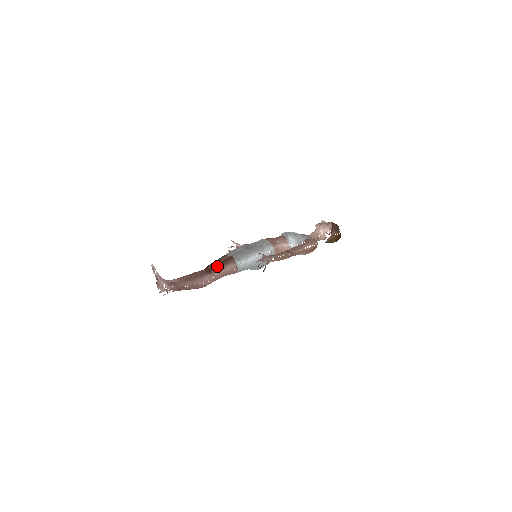
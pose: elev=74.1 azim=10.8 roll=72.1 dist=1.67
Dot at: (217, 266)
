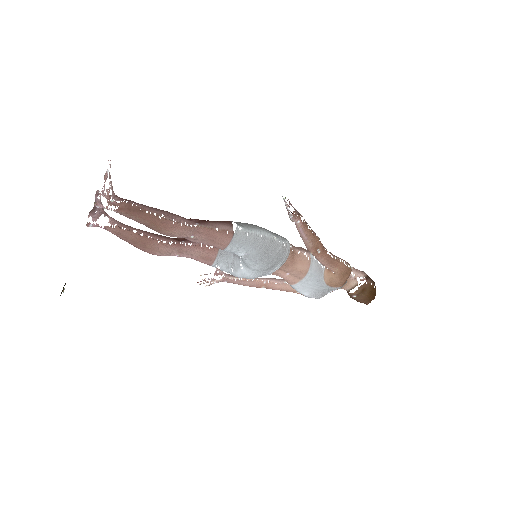
Dot at: (202, 220)
